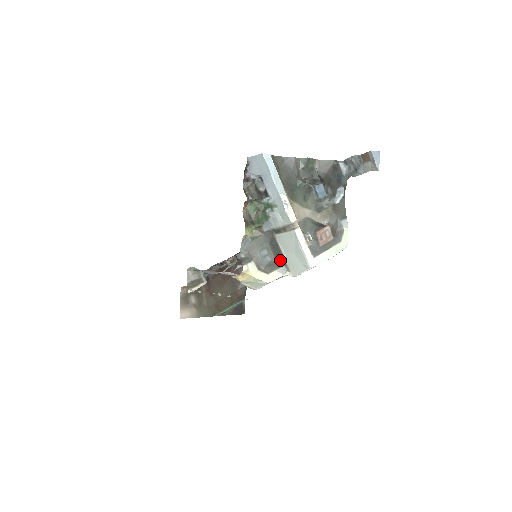
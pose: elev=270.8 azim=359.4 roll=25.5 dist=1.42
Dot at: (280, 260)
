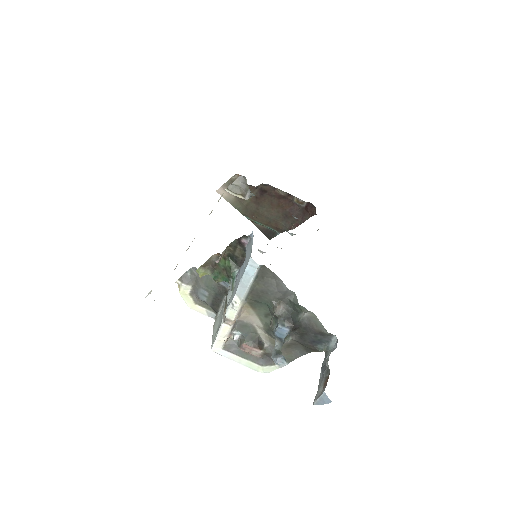
Dot at: (214, 309)
